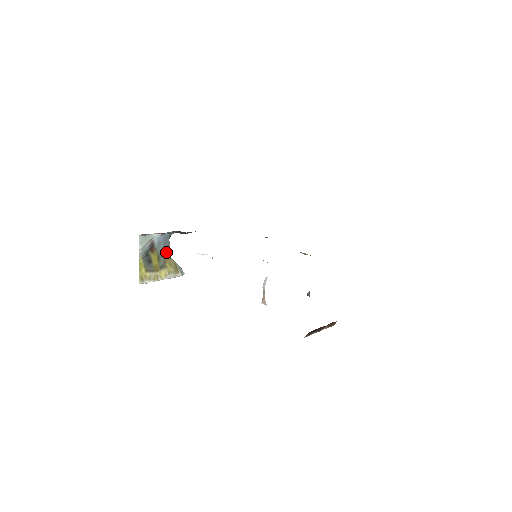
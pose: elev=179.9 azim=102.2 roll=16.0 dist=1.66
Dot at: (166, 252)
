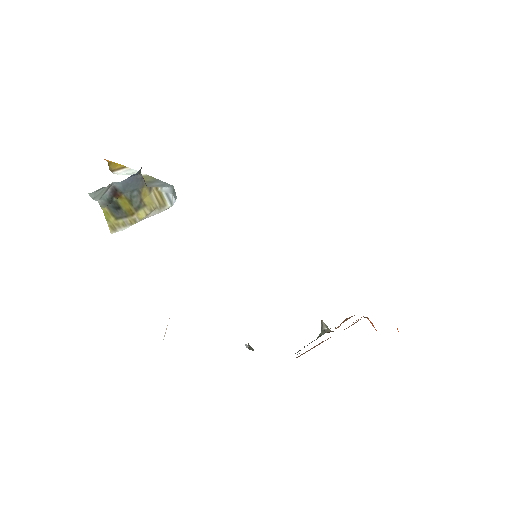
Dot at: (140, 187)
